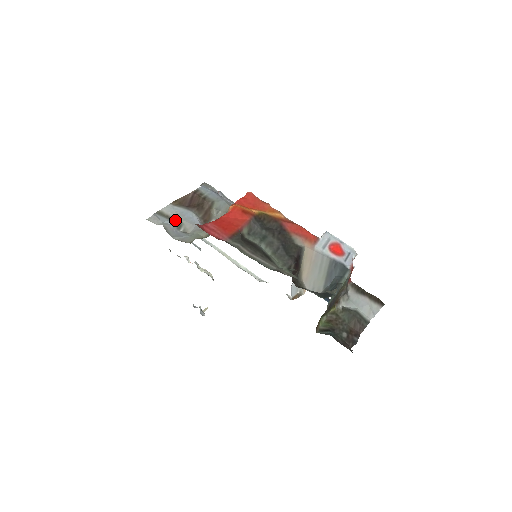
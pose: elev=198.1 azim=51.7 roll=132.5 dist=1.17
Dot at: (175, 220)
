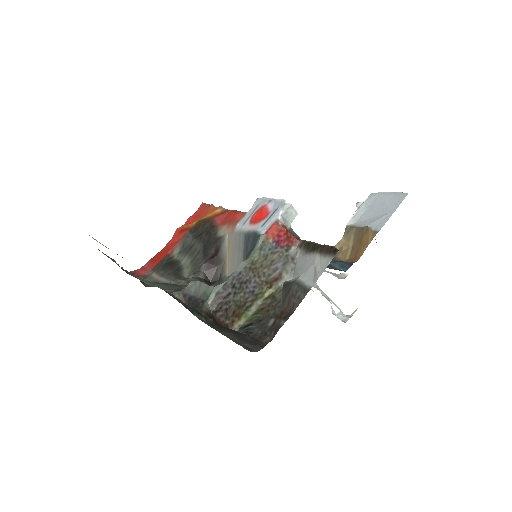
Dot at: occluded
